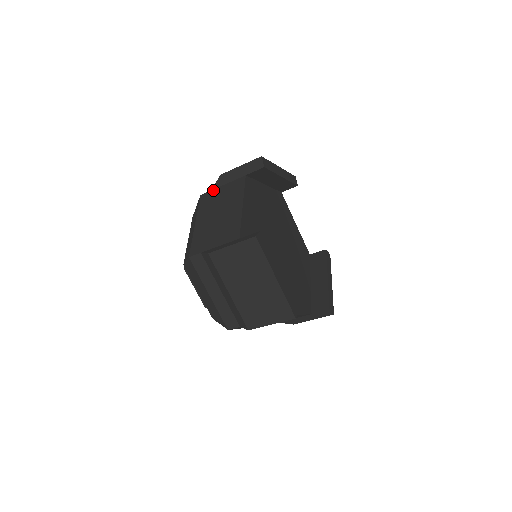
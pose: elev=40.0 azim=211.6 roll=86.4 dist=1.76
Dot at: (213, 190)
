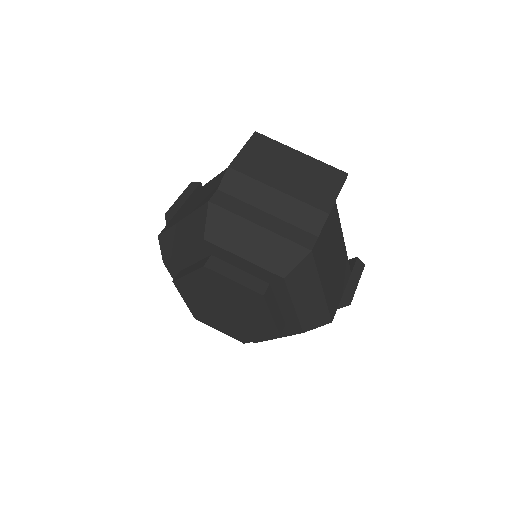
Dot at: (168, 222)
